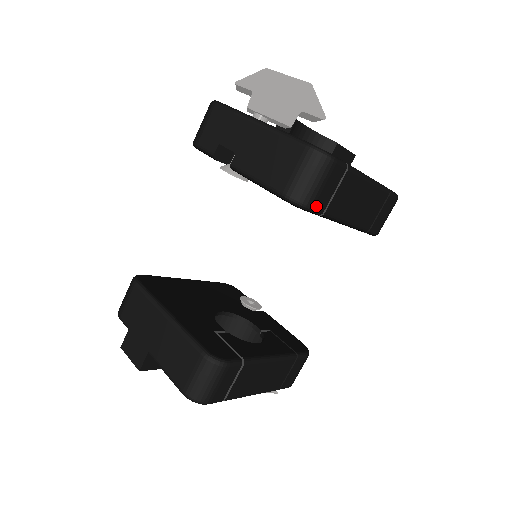
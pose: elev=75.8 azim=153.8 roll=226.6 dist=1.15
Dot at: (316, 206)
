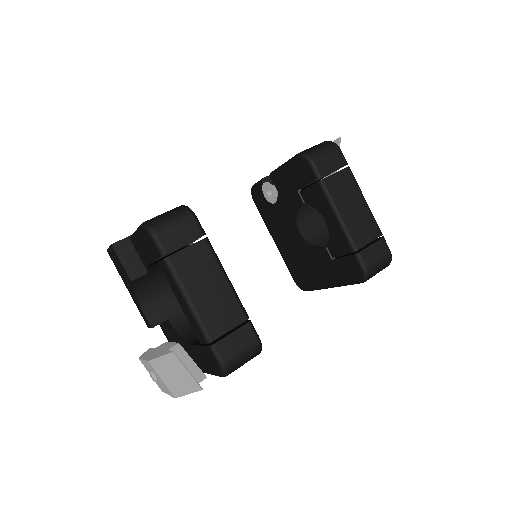
Dot at: (318, 165)
